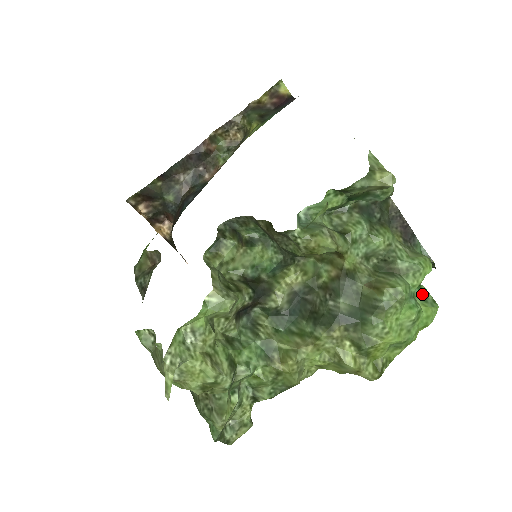
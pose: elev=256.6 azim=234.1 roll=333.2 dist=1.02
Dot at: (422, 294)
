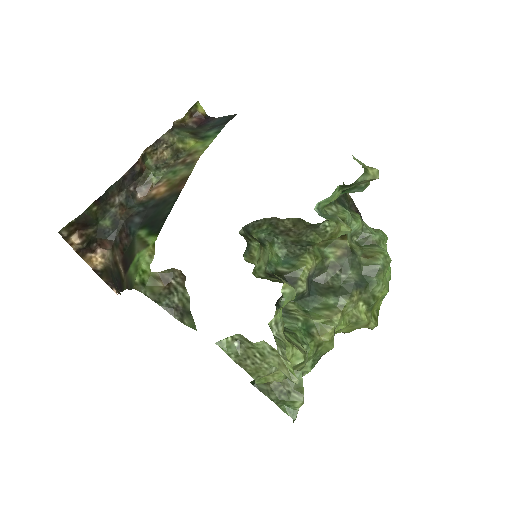
Dot at: occluded
